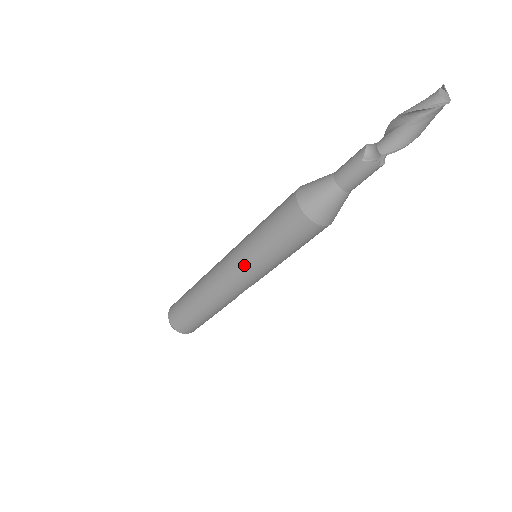
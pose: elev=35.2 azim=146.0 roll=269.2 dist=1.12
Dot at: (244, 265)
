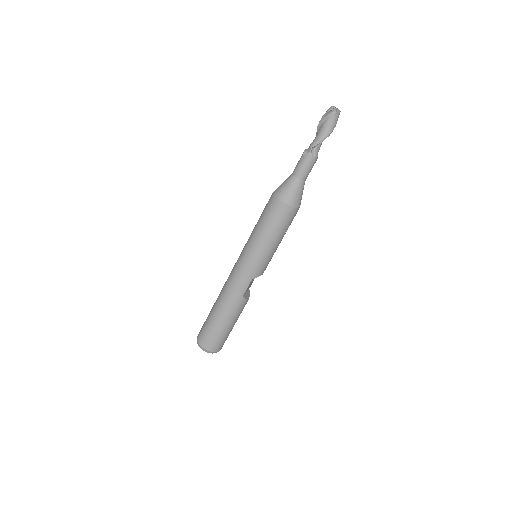
Dot at: (245, 254)
